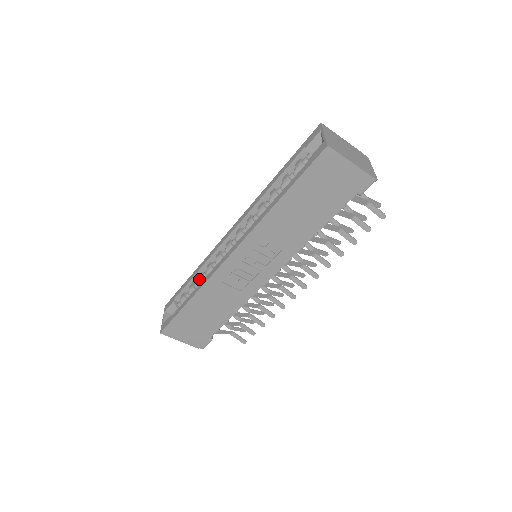
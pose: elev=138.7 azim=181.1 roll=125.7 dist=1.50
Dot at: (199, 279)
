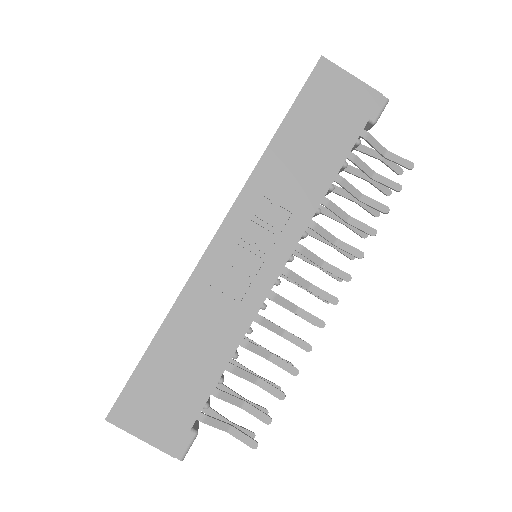
Dot at: occluded
